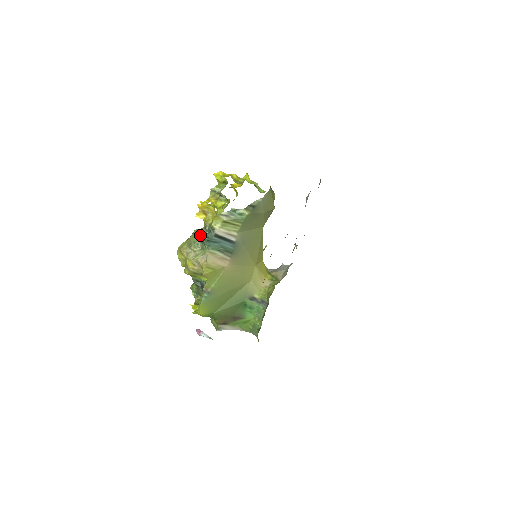
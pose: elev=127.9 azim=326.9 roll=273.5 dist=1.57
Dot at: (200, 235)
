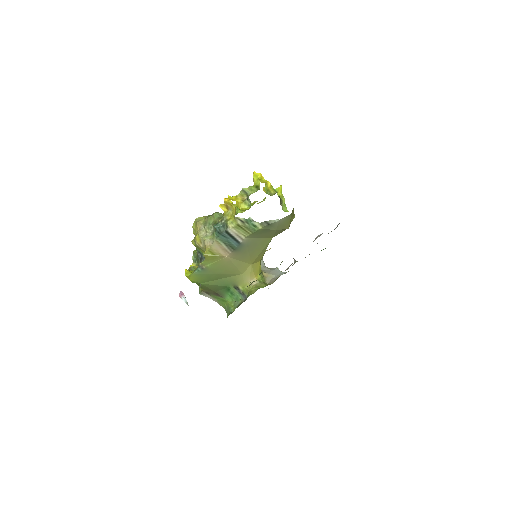
Dot at: (217, 221)
